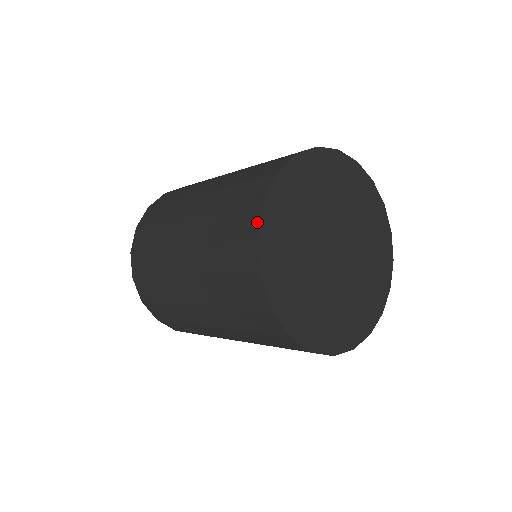
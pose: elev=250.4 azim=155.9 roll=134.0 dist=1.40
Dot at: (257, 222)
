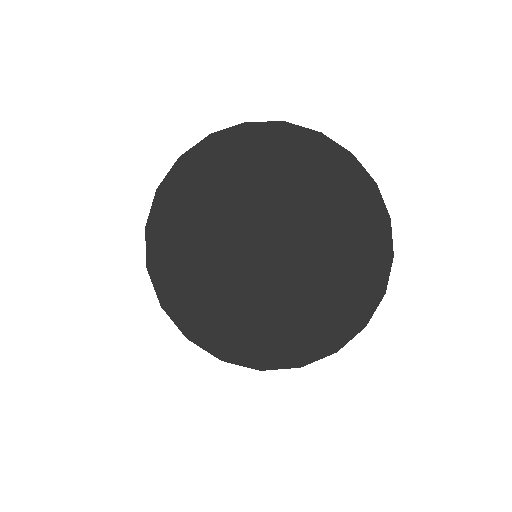
Dot at: (150, 211)
